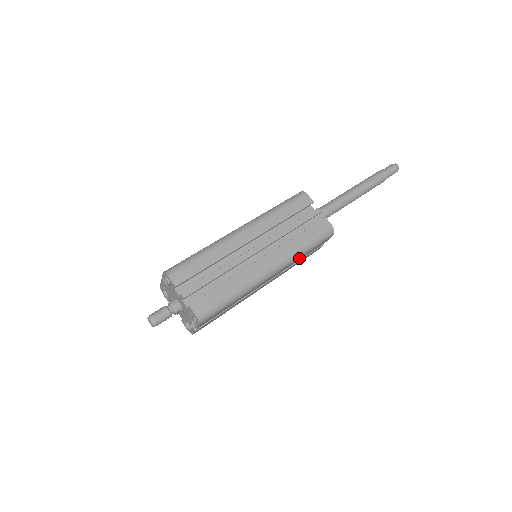
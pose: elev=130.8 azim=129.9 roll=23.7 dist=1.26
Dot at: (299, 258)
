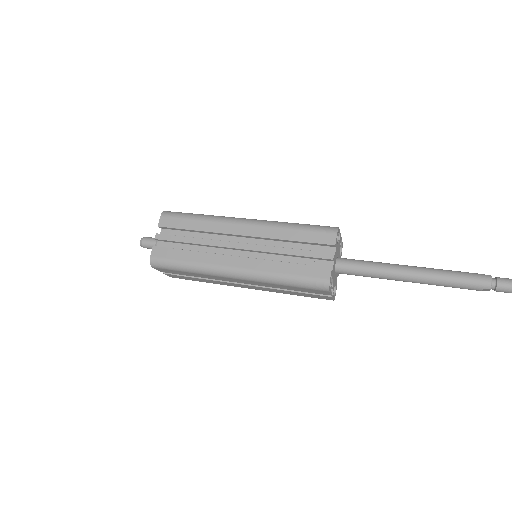
Dot at: (277, 285)
